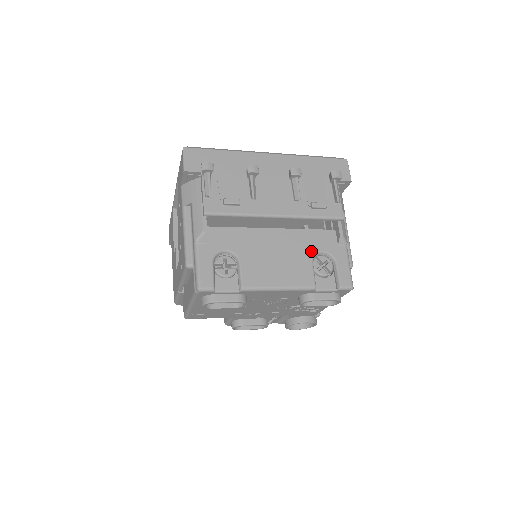
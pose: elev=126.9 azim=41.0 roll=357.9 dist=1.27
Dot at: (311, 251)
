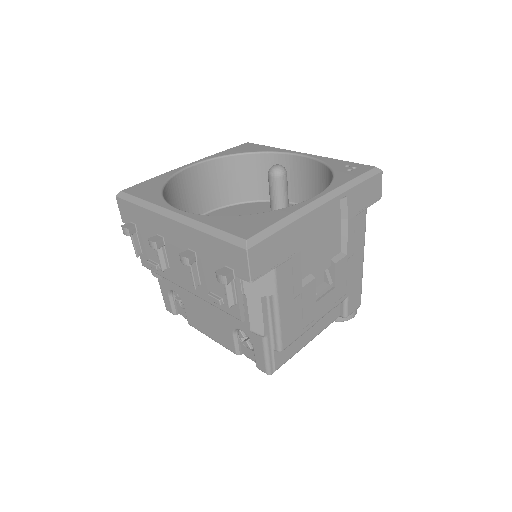
Dot at: (231, 324)
